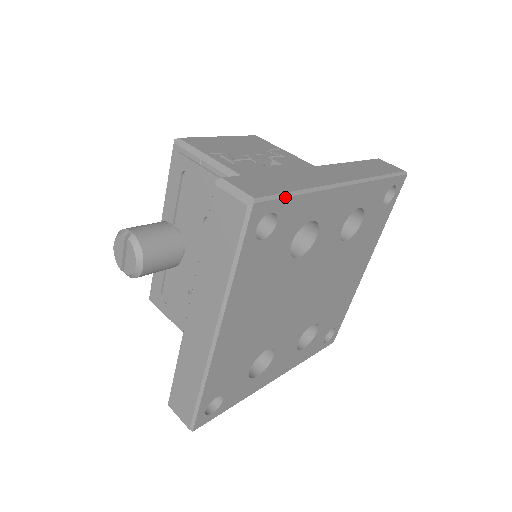
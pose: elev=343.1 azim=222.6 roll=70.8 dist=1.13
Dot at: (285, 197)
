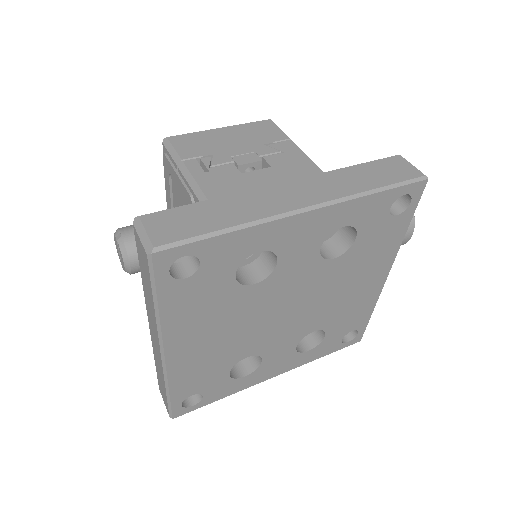
Dot at: (201, 240)
